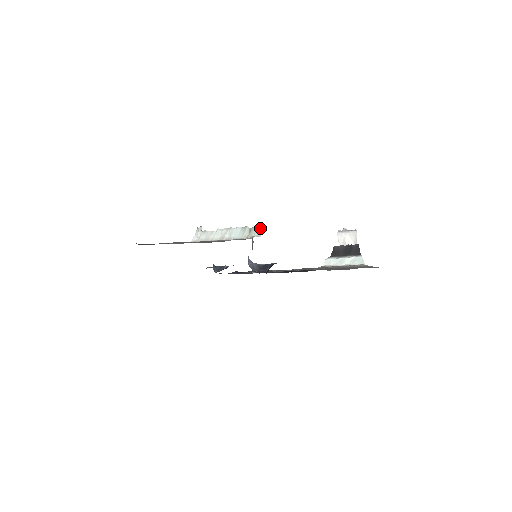
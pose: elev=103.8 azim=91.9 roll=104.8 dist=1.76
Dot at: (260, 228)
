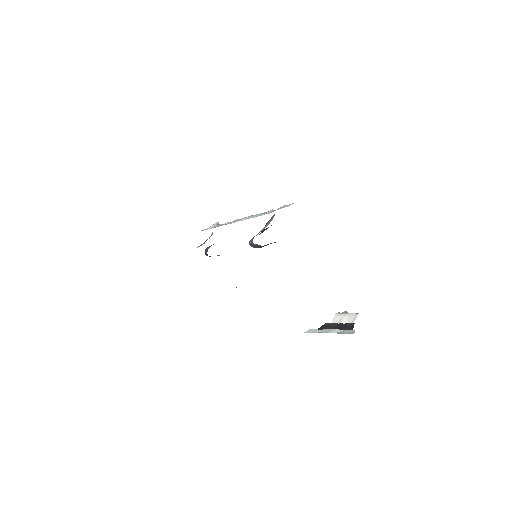
Dot at: (287, 205)
